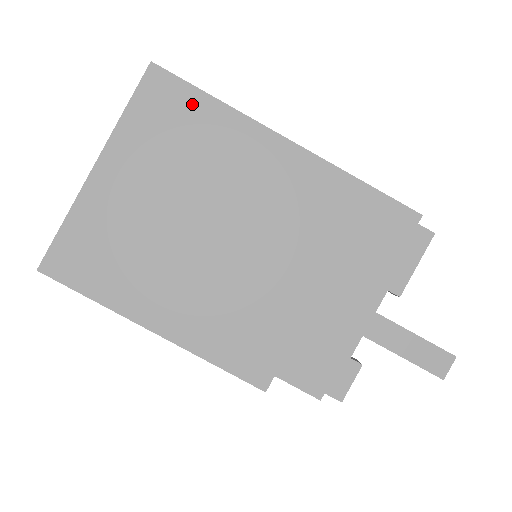
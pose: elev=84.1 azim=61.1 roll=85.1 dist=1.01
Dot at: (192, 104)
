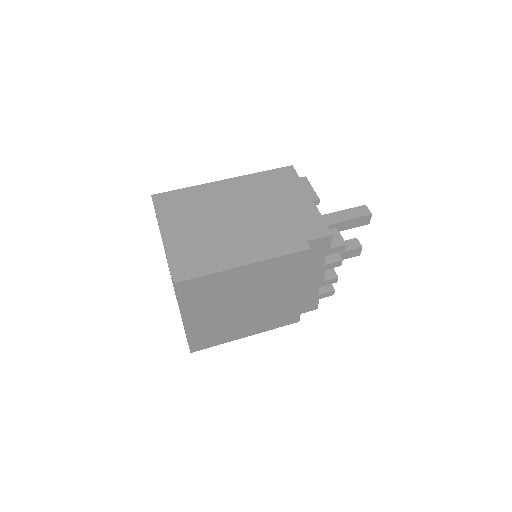
Dot at: (179, 195)
